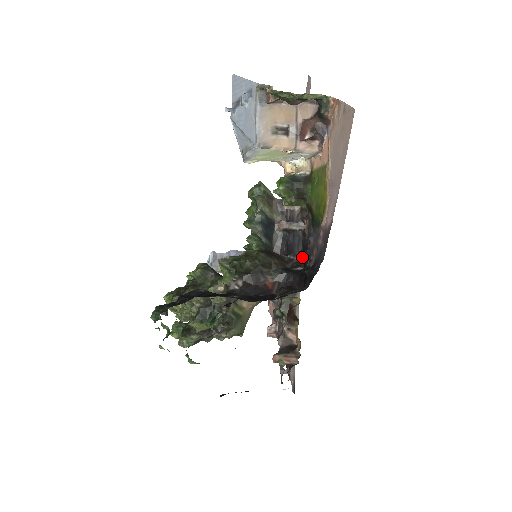
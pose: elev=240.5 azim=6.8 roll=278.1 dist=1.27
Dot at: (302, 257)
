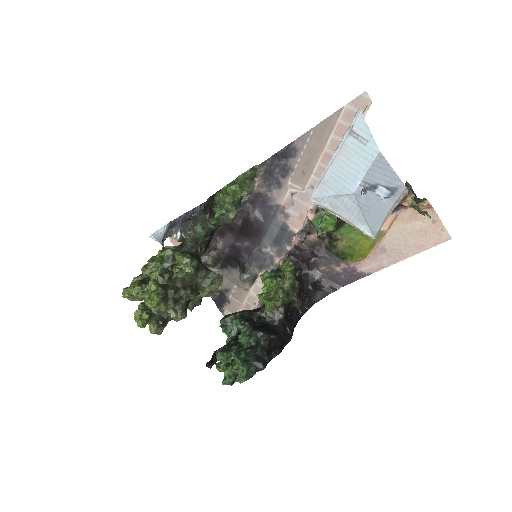
Dot at: (295, 258)
